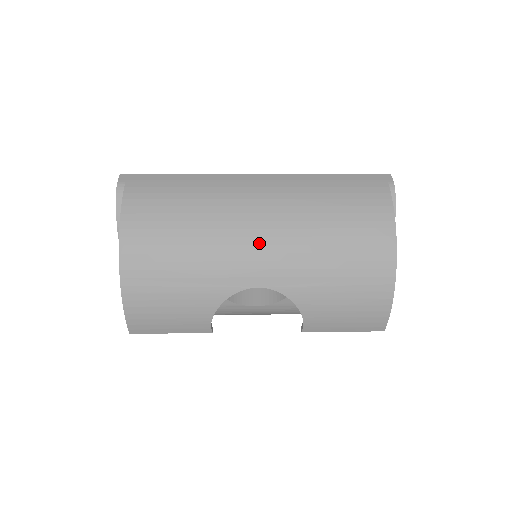
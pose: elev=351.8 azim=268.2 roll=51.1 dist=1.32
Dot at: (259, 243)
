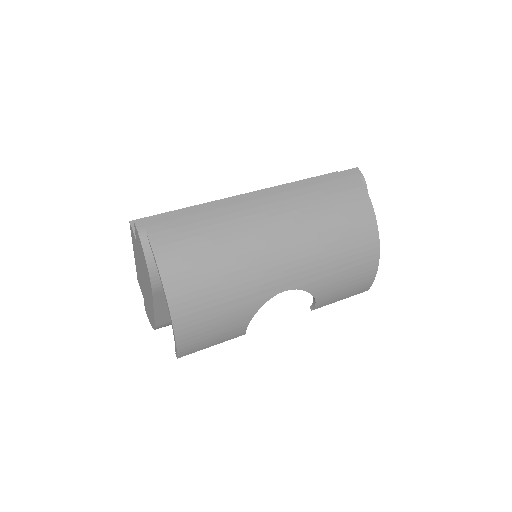
Dot at: (281, 256)
